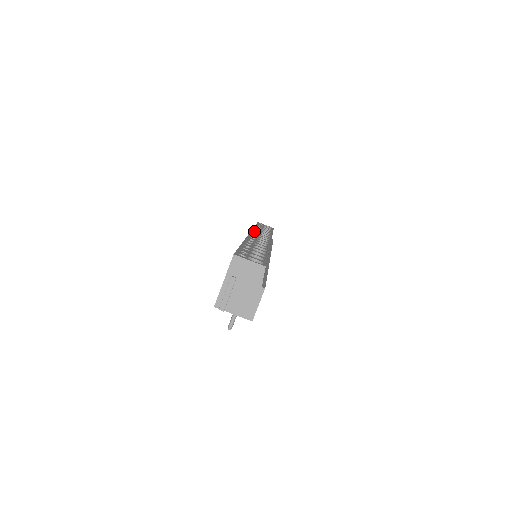
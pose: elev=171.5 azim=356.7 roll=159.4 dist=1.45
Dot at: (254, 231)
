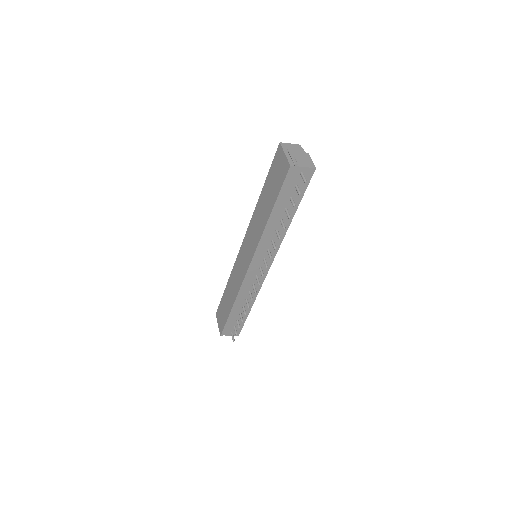
Dot at: occluded
